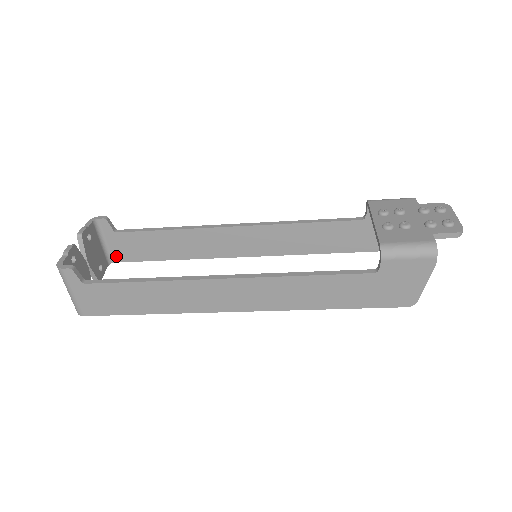
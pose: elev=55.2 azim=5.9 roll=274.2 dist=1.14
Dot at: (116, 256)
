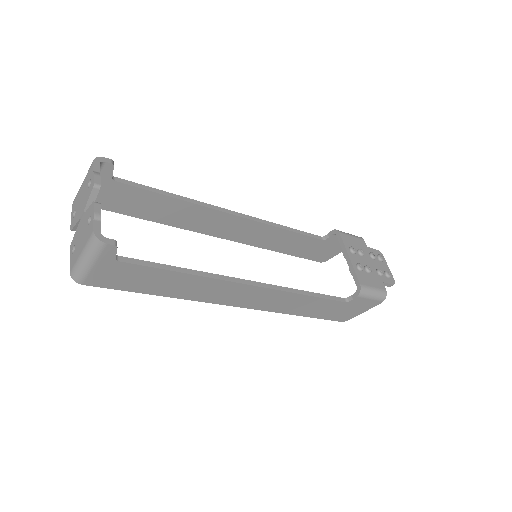
Dot at: occluded
